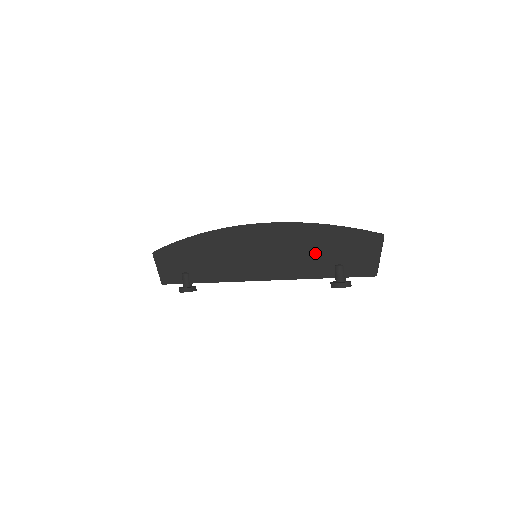
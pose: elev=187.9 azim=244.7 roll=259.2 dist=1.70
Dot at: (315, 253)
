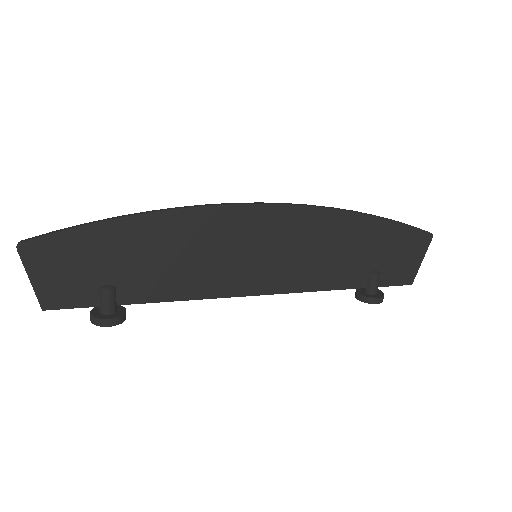
Dot at: (349, 255)
